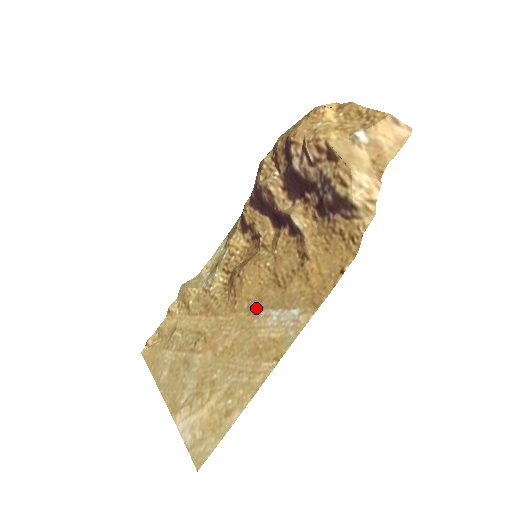
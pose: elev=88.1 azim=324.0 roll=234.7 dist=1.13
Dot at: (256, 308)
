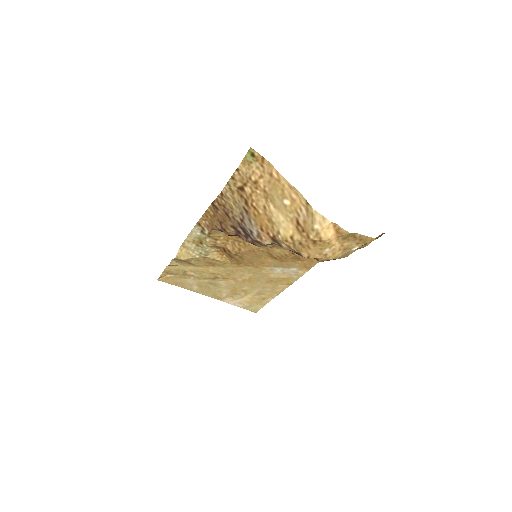
Dot at: (261, 266)
